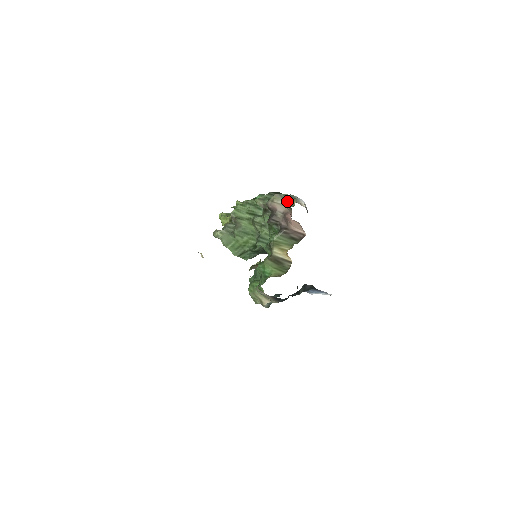
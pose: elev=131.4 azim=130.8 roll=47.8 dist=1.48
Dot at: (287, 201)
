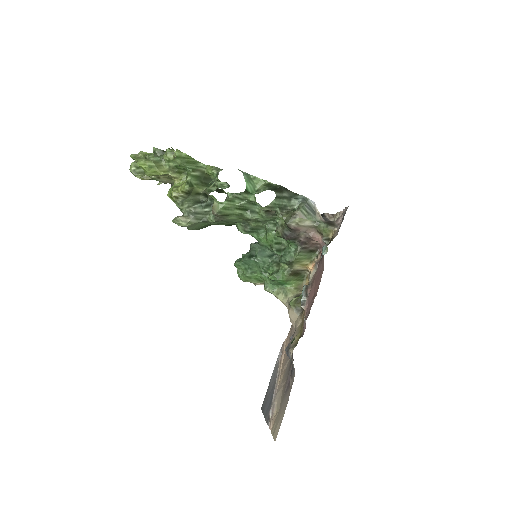
Dot at: (313, 222)
